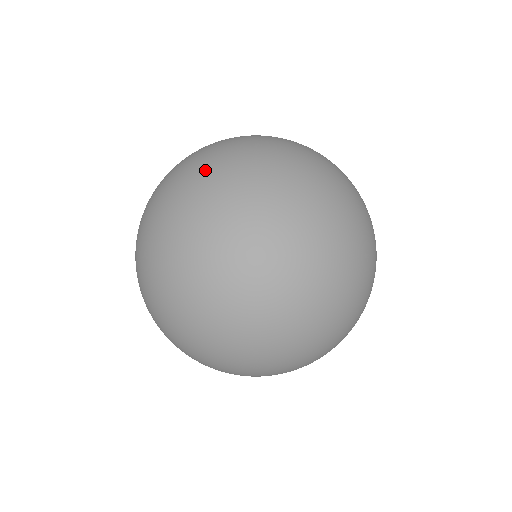
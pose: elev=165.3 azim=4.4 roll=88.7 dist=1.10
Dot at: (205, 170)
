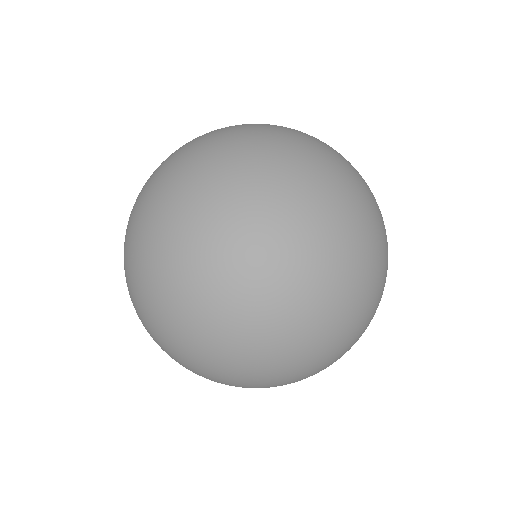
Dot at: occluded
